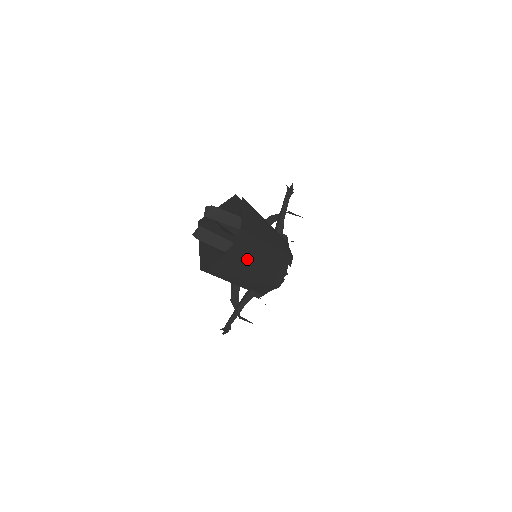
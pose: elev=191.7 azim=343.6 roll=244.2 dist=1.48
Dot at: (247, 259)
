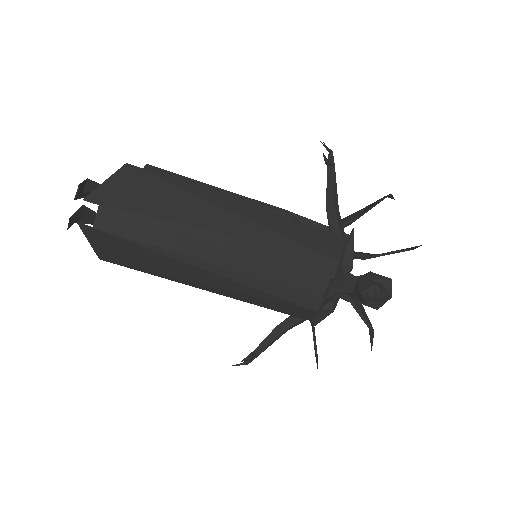
Dot at: (142, 247)
